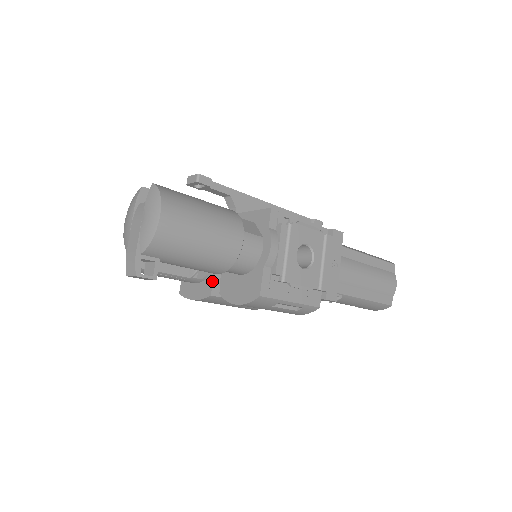
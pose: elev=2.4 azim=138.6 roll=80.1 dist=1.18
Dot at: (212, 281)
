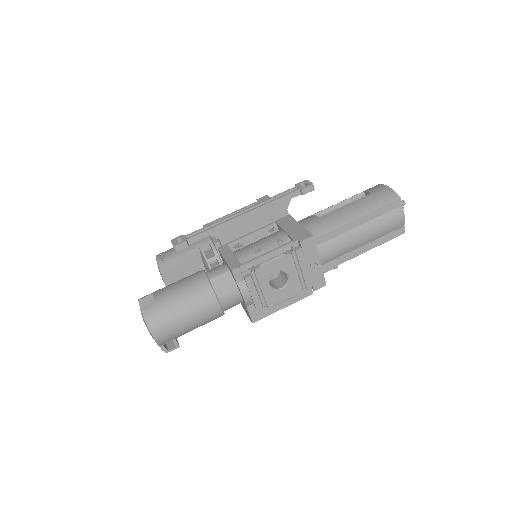
Dot at: occluded
